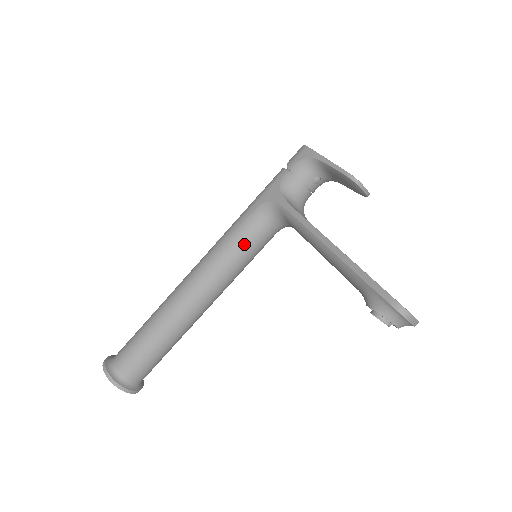
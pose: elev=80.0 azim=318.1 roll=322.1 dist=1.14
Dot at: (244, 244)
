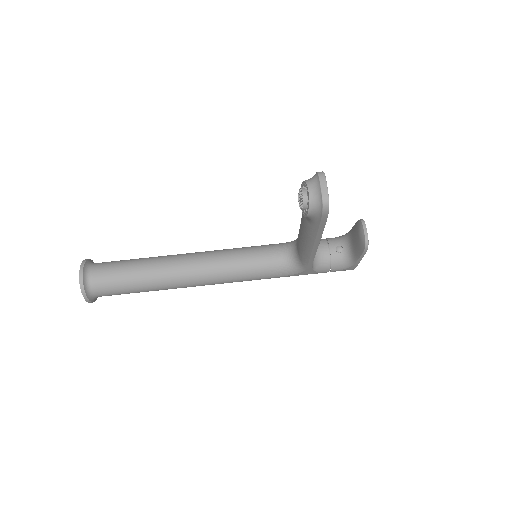
Dot at: (256, 250)
